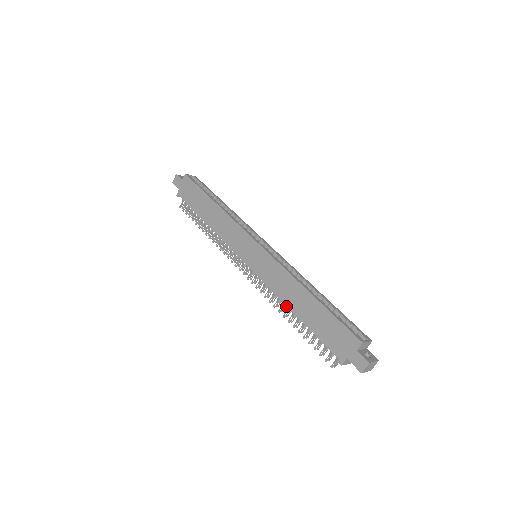
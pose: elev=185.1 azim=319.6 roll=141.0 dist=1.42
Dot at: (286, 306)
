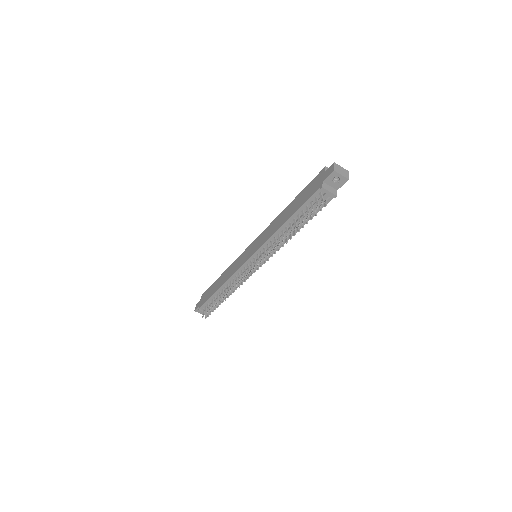
Dot at: occluded
